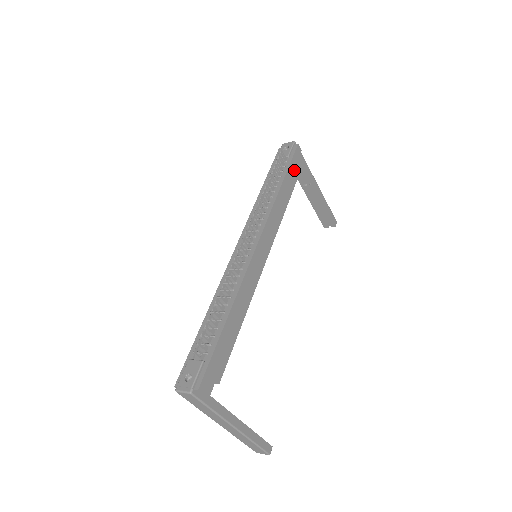
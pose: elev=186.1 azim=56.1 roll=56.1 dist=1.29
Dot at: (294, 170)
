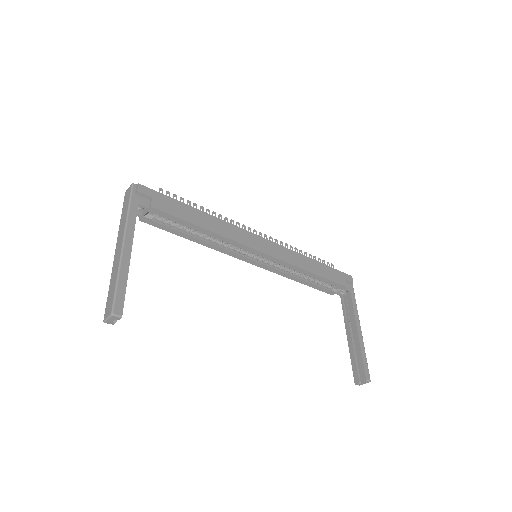
Dot at: (335, 276)
